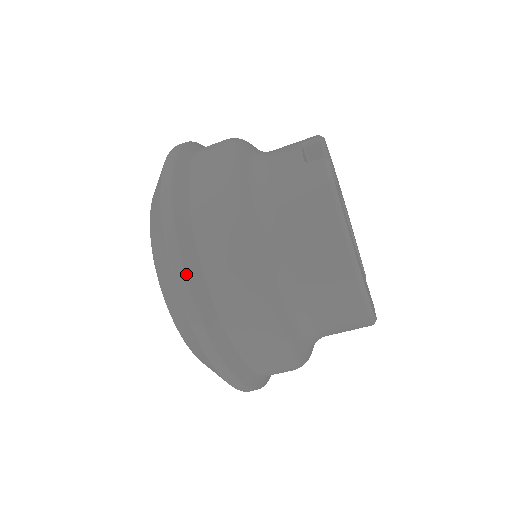
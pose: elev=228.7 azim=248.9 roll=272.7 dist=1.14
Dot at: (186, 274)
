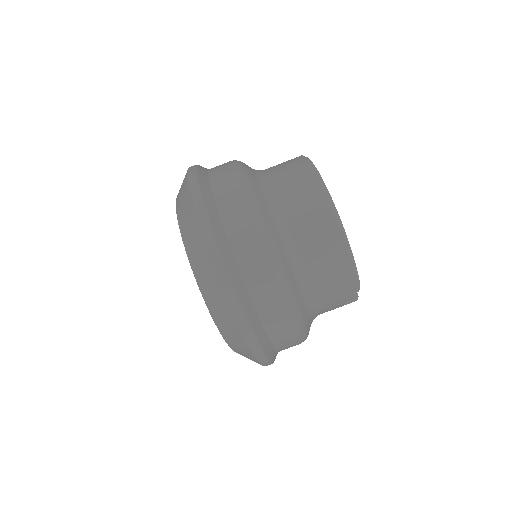
Dot at: (196, 171)
